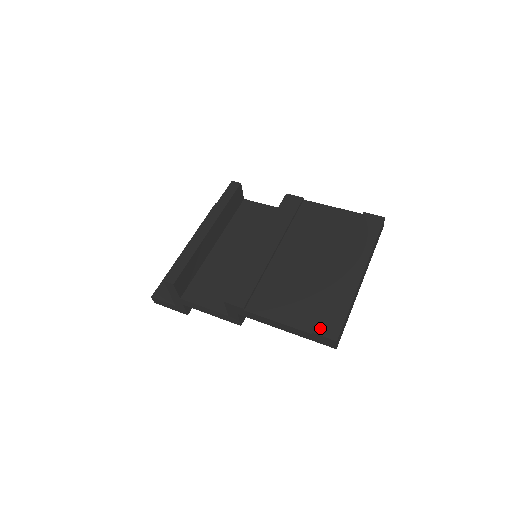
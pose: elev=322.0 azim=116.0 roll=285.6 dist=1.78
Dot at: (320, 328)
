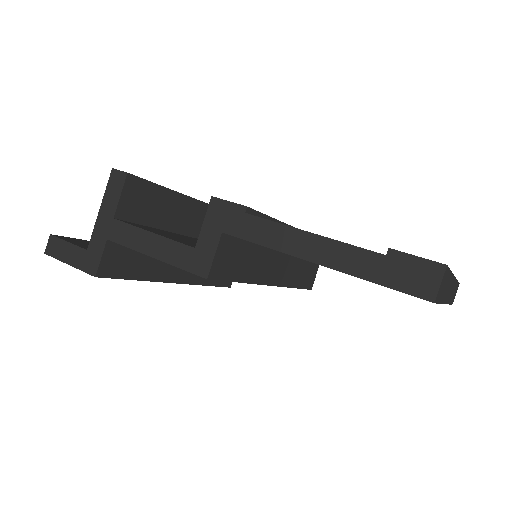
Dot at: occluded
